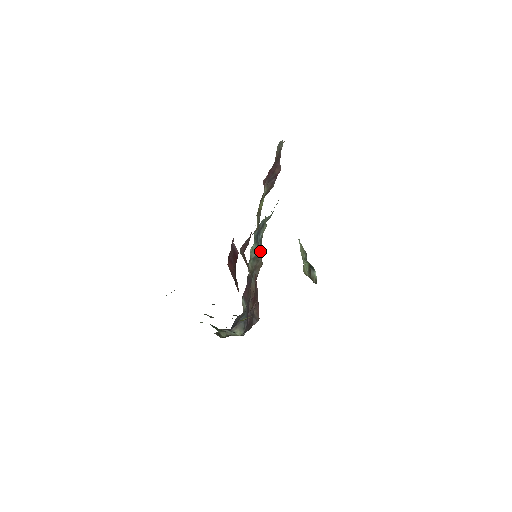
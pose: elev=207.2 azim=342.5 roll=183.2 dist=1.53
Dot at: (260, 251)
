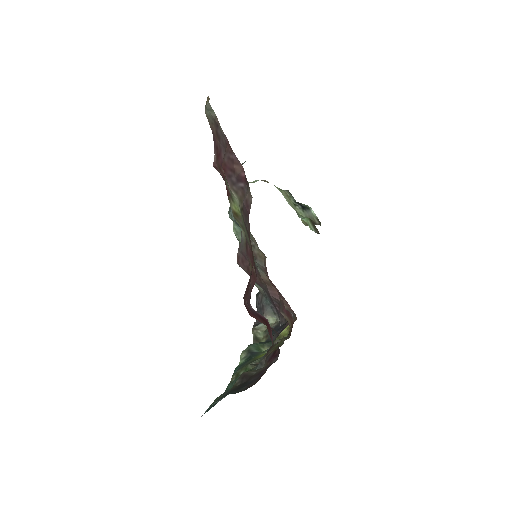
Dot at: occluded
